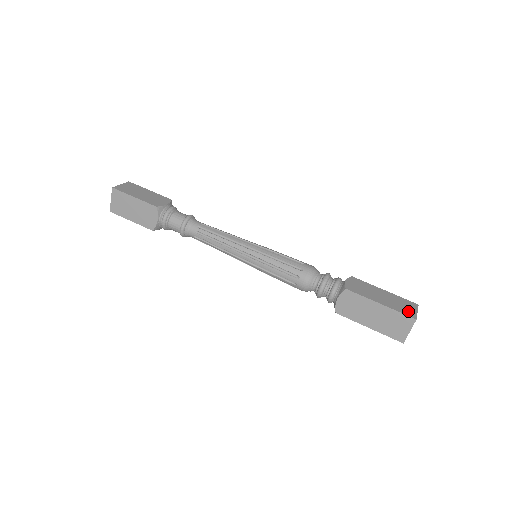
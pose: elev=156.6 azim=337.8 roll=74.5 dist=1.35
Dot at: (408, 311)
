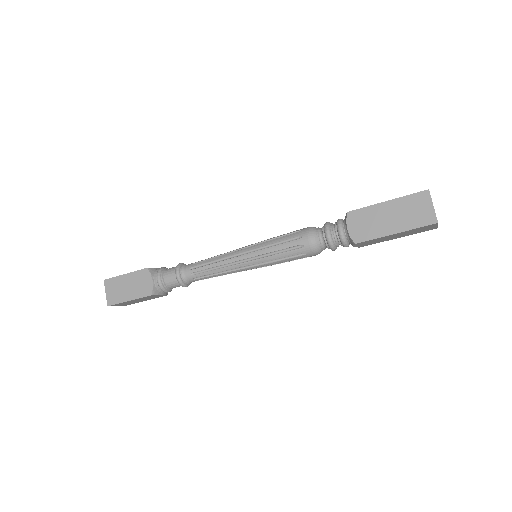
Dot at: occluded
